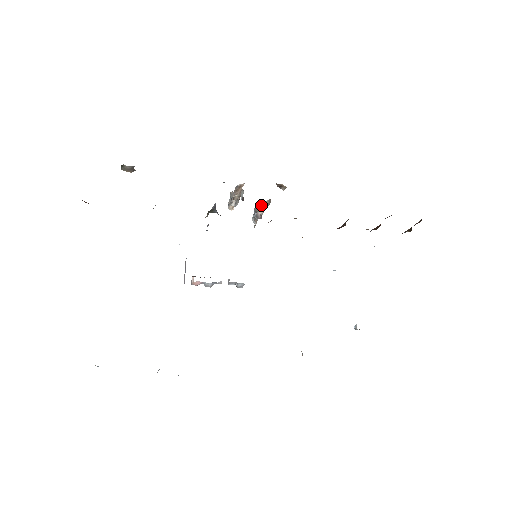
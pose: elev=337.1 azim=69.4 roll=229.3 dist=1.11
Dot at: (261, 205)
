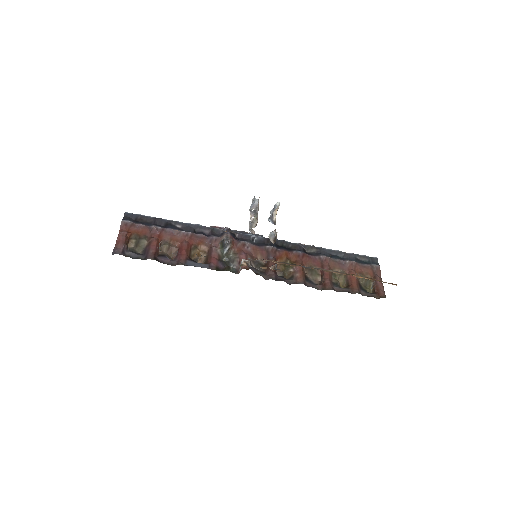
Dot at: (269, 236)
